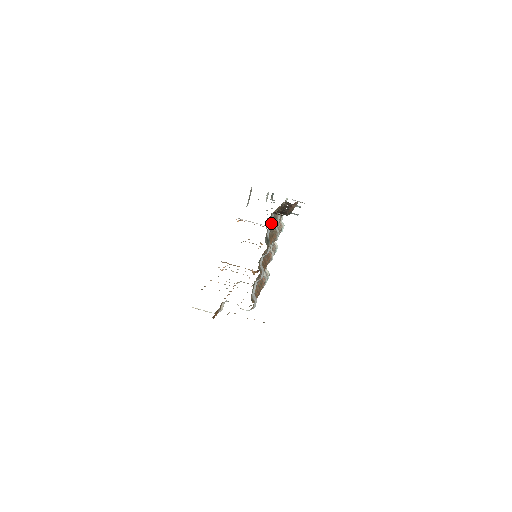
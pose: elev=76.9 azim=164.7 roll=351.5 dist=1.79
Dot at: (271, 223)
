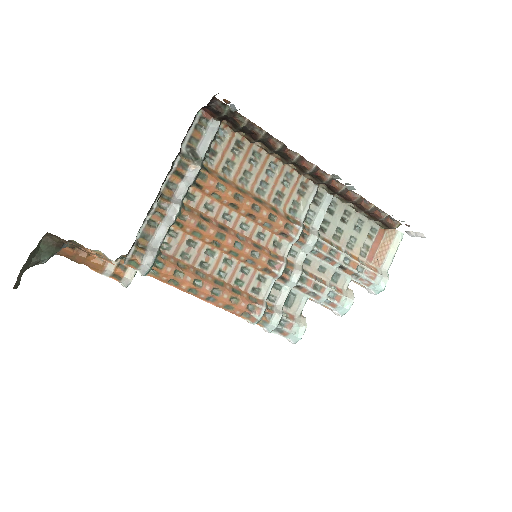
Dot at: (211, 135)
